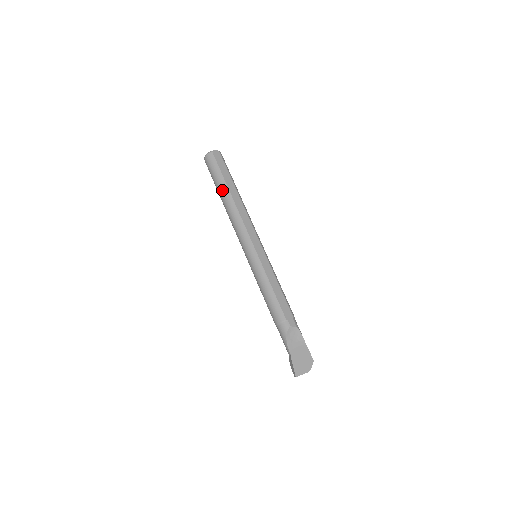
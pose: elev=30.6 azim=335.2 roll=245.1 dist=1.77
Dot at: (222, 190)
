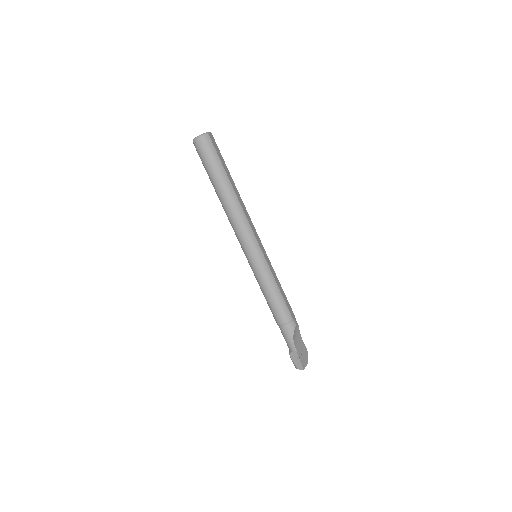
Dot at: (223, 182)
